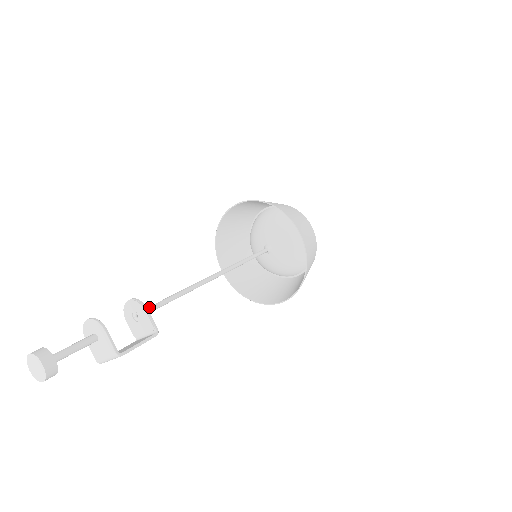
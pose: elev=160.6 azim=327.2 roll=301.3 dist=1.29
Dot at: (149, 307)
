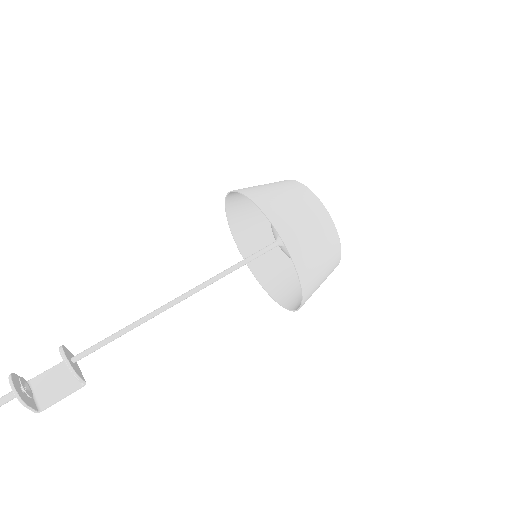
Dot at: (86, 354)
